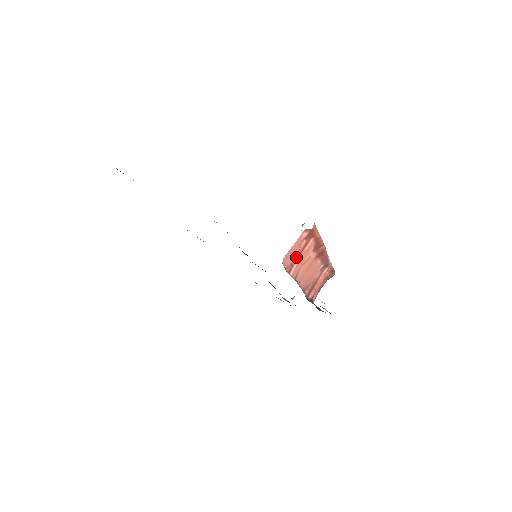
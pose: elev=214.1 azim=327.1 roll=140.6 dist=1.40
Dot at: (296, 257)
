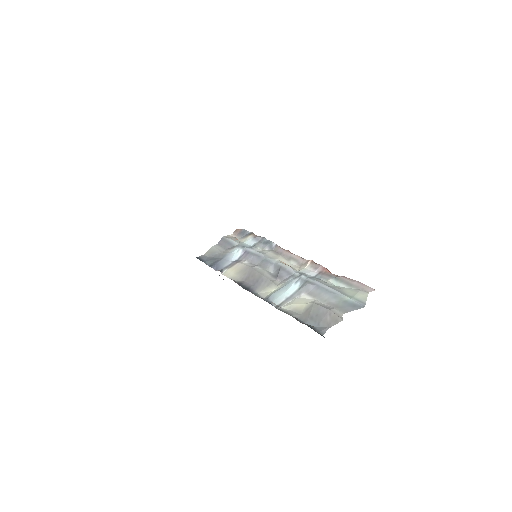
Dot at: occluded
